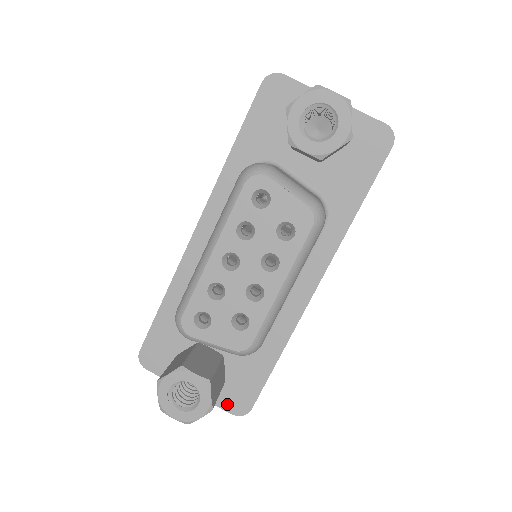
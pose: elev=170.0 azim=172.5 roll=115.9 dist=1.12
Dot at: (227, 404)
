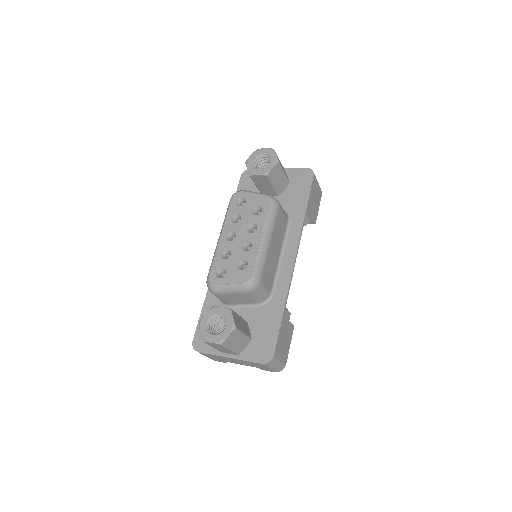
Dot at: (256, 357)
